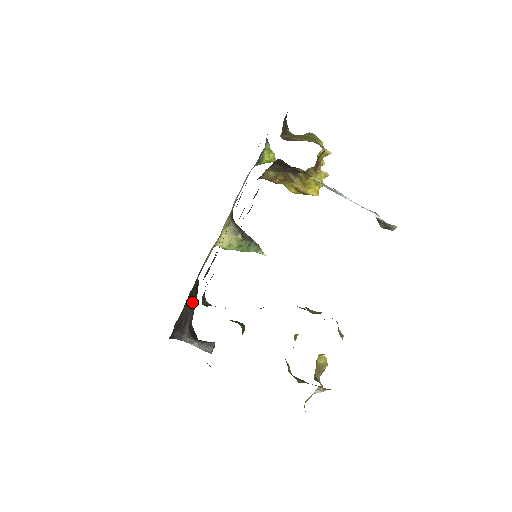
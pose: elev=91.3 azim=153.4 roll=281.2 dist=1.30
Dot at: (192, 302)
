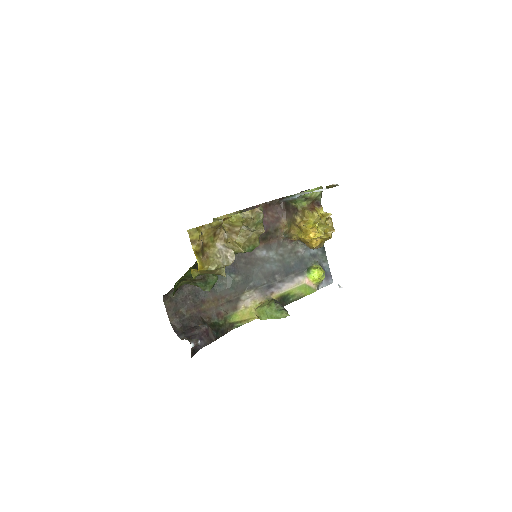
Dot at: (210, 331)
